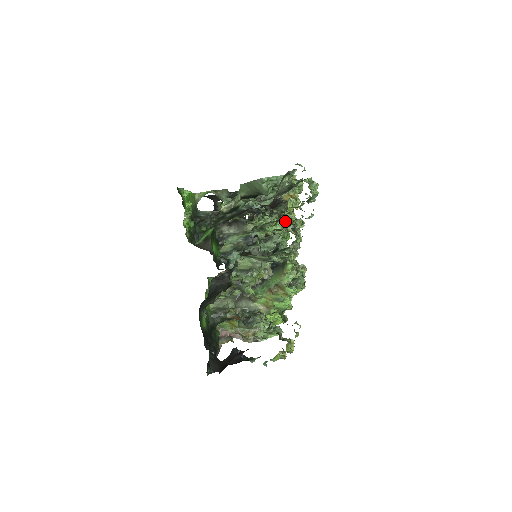
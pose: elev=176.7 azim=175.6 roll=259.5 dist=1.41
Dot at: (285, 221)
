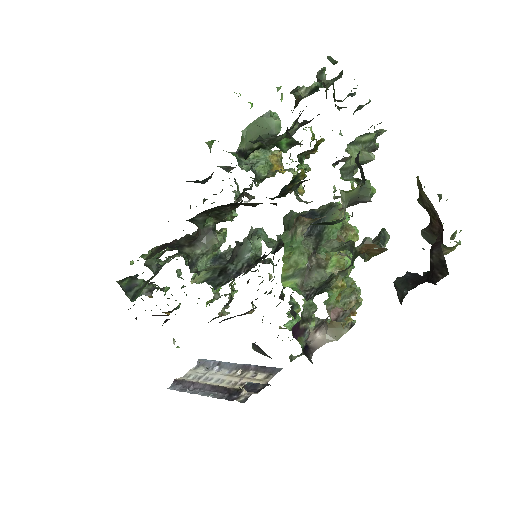
Dot at: occluded
